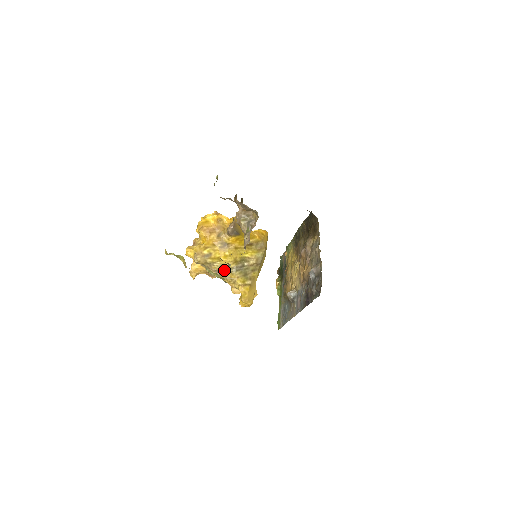
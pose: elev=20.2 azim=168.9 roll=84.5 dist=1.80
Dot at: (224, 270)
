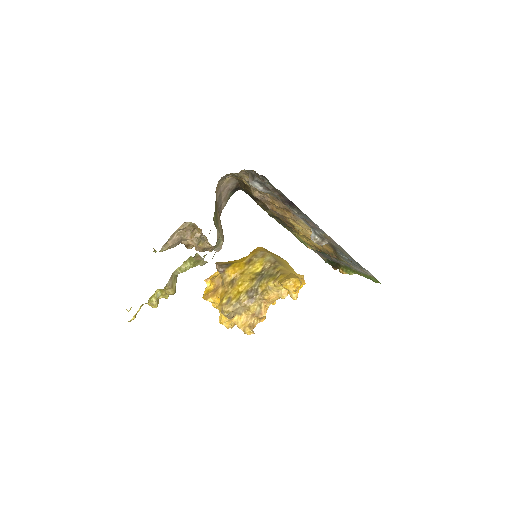
Dot at: (253, 293)
